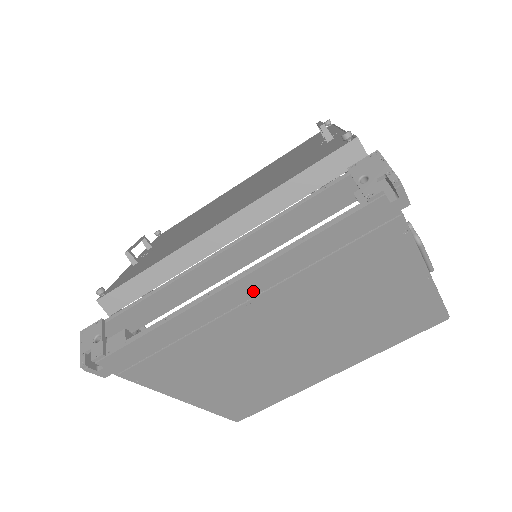
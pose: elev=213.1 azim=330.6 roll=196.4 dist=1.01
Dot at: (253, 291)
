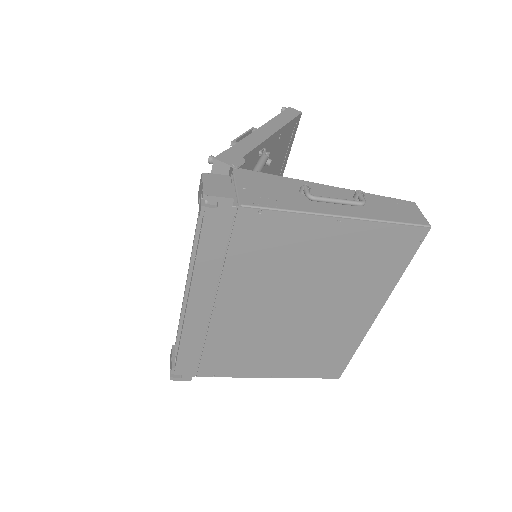
Dot at: (208, 299)
